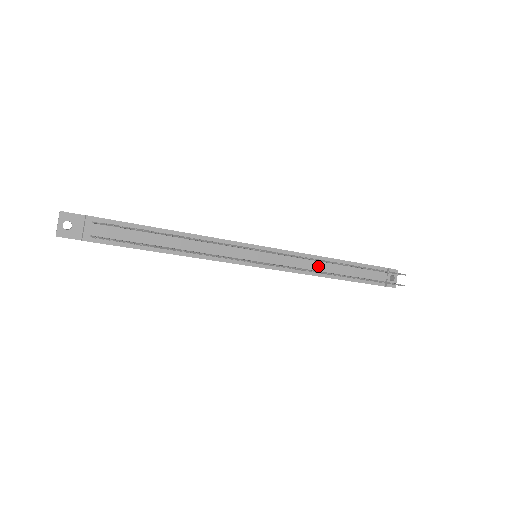
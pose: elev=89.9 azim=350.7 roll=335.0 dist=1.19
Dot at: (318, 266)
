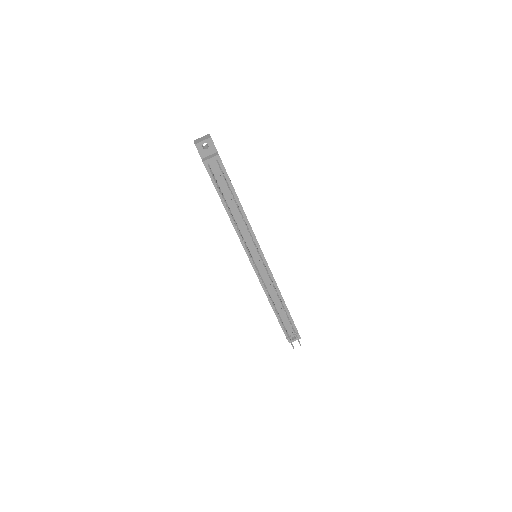
Dot at: (273, 294)
